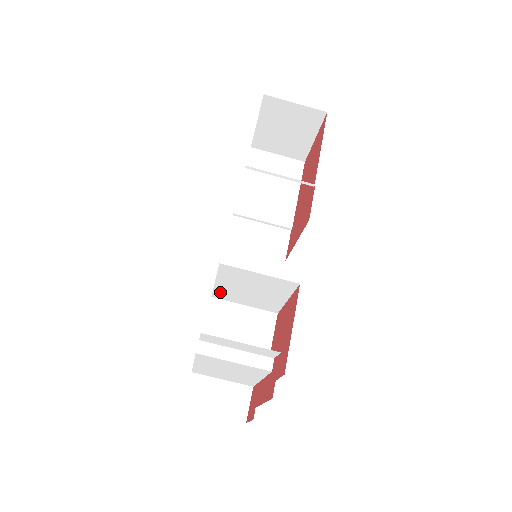
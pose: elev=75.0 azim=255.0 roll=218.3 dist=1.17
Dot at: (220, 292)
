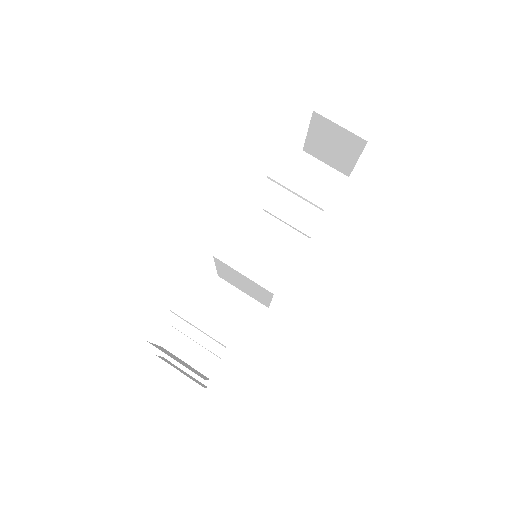
Dot at: (222, 275)
